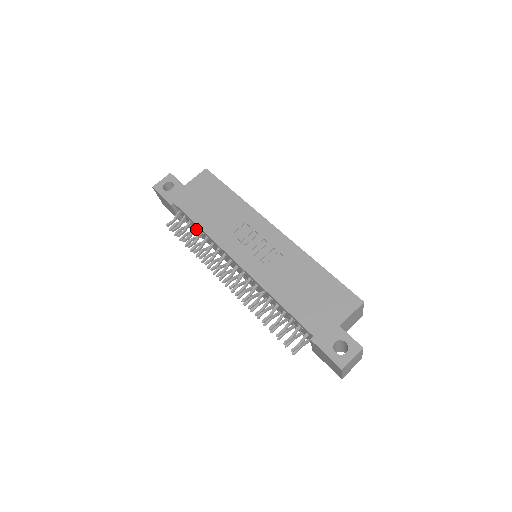
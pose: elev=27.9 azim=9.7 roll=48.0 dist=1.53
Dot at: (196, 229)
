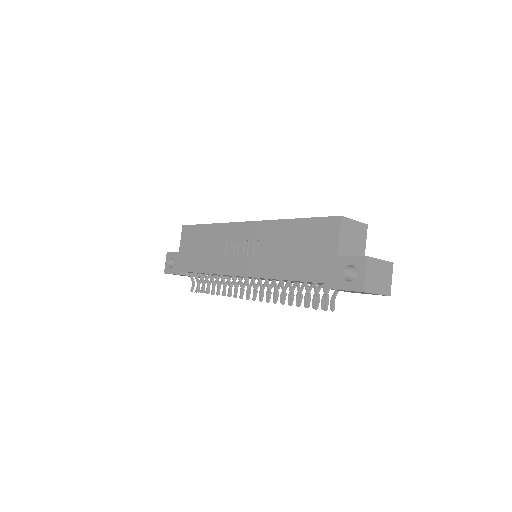
Dot at: occluded
